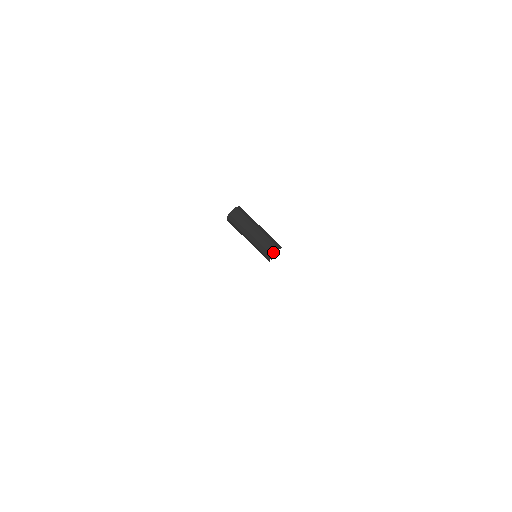
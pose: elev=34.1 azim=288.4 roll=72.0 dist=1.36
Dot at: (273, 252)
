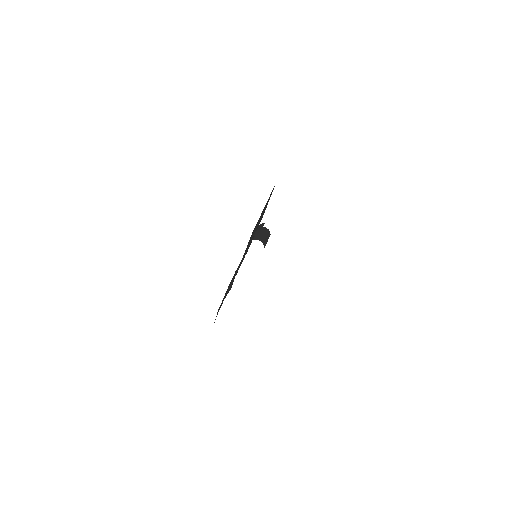
Dot at: occluded
